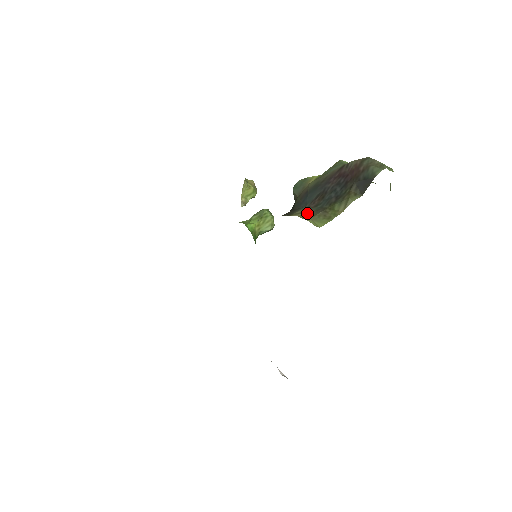
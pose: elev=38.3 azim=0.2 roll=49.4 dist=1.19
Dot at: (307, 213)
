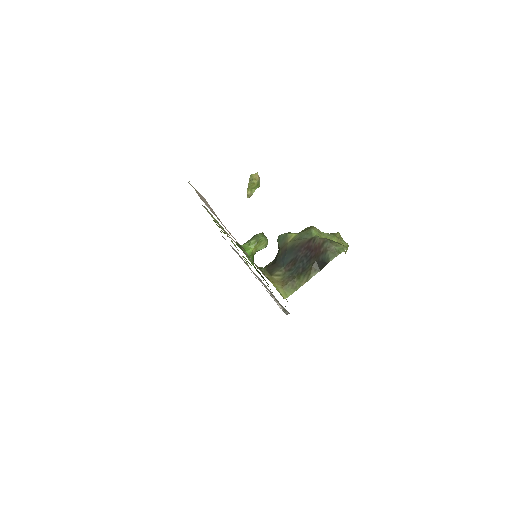
Dot at: (282, 278)
